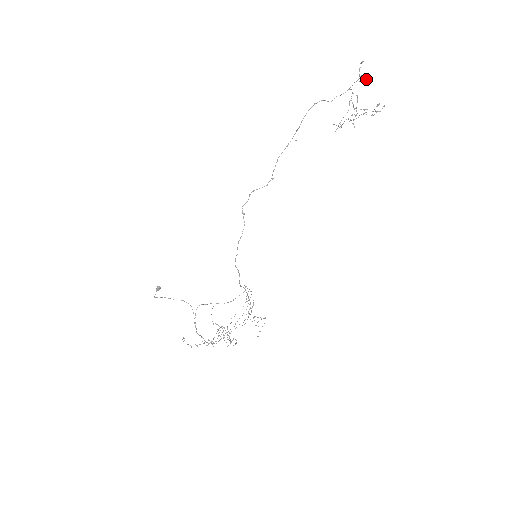
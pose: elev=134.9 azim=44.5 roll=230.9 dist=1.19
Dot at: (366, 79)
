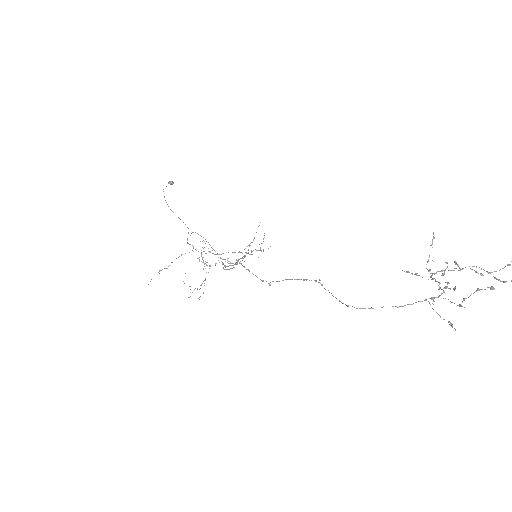
Dot at: (451, 326)
